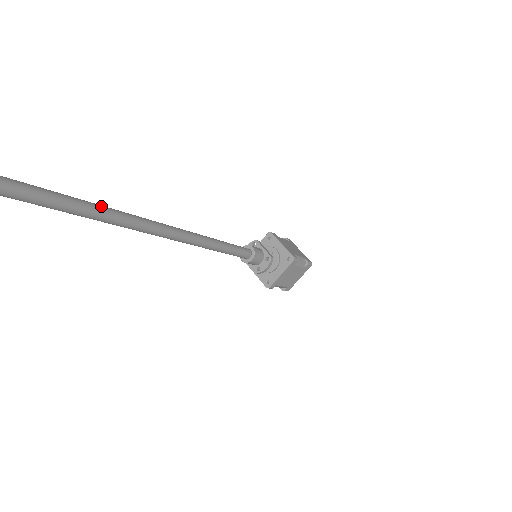
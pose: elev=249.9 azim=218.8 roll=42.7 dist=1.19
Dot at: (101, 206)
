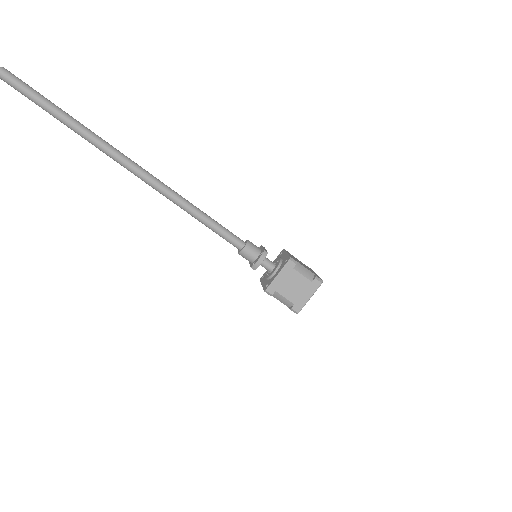
Dot at: (98, 136)
